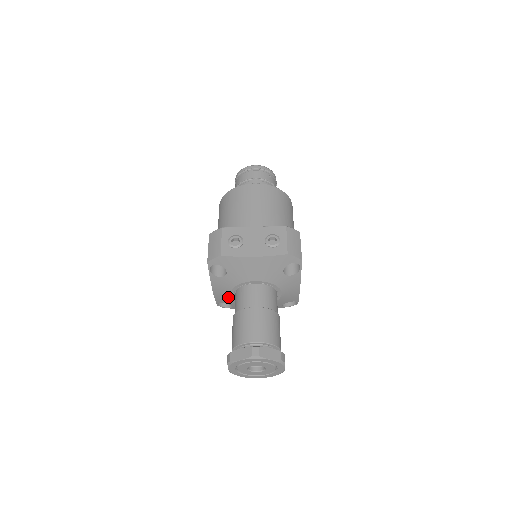
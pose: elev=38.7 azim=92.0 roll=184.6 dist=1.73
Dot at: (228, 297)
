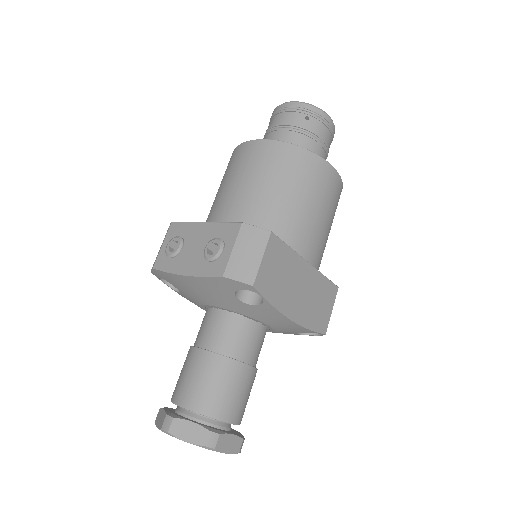
Dot at: occluded
